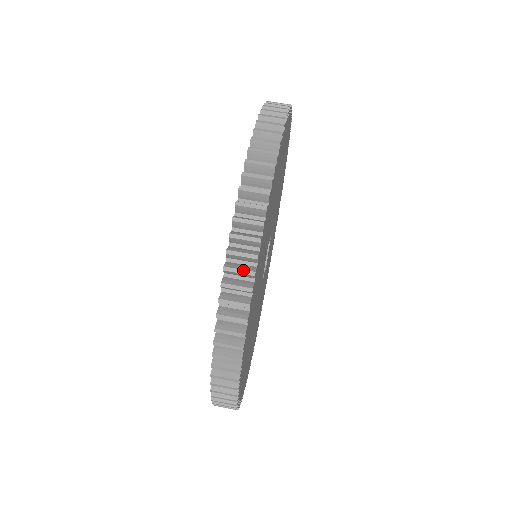
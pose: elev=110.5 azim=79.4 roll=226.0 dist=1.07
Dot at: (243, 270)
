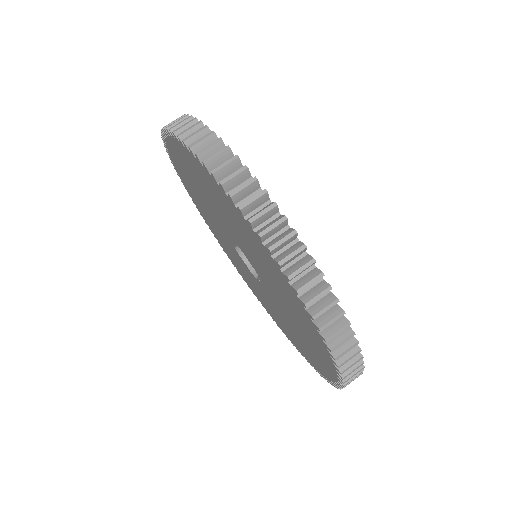
Dot at: occluded
